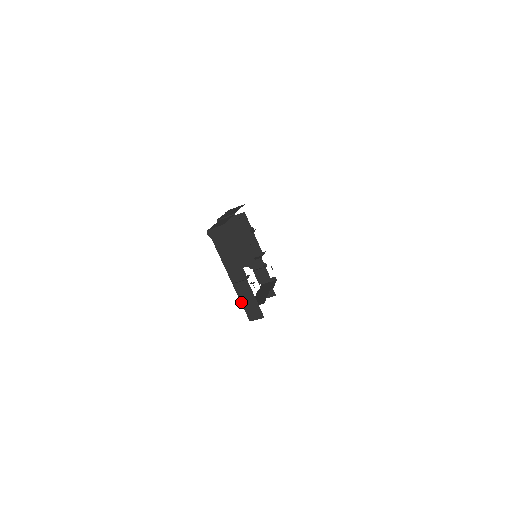
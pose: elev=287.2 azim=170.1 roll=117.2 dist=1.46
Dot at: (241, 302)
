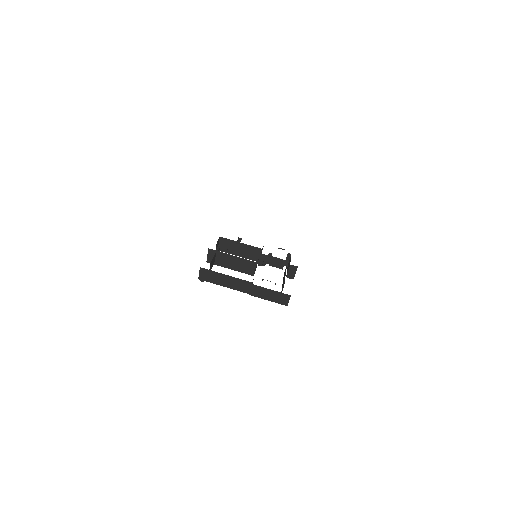
Dot at: occluded
